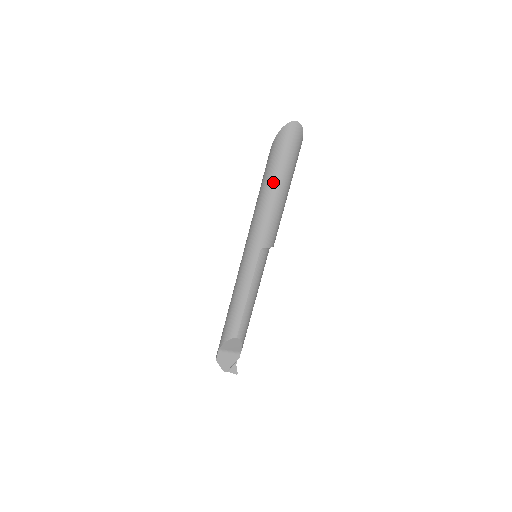
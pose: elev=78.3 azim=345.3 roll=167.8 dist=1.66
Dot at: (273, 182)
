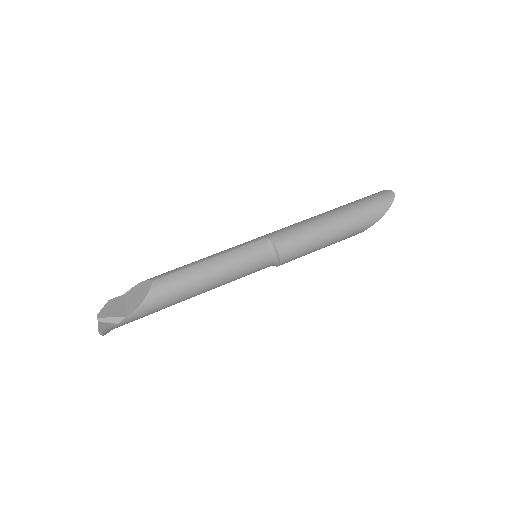
Dot at: (331, 210)
